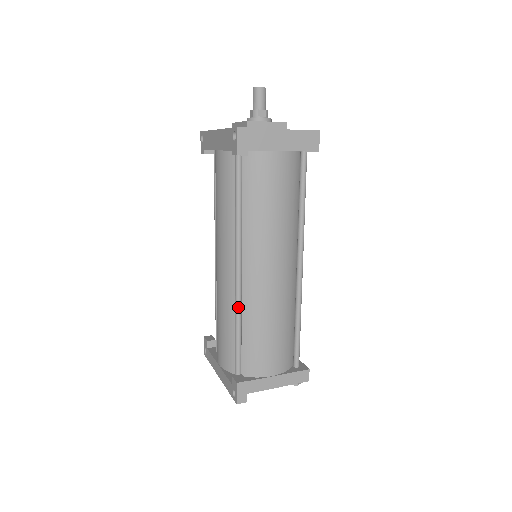
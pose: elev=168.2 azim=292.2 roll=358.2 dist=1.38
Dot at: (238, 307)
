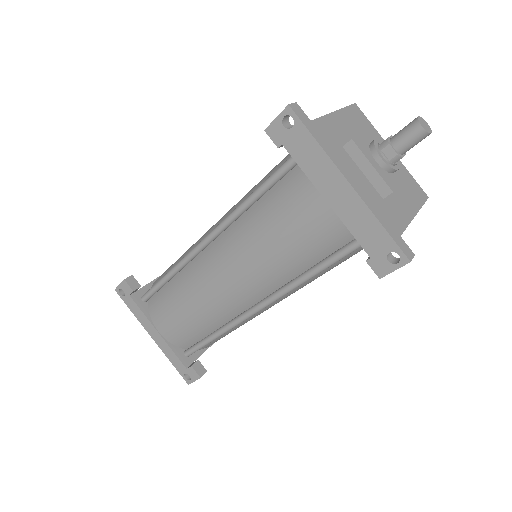
Dot at: occluded
